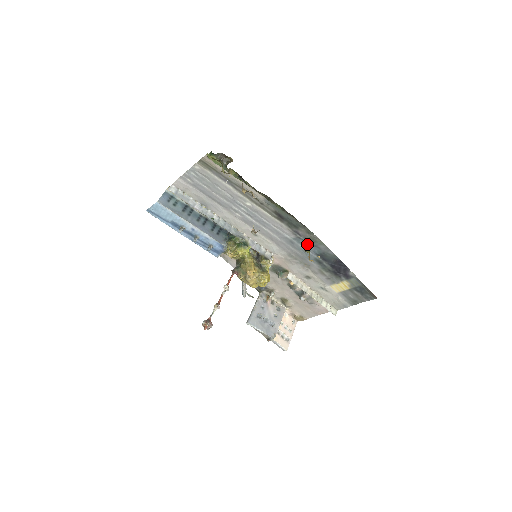
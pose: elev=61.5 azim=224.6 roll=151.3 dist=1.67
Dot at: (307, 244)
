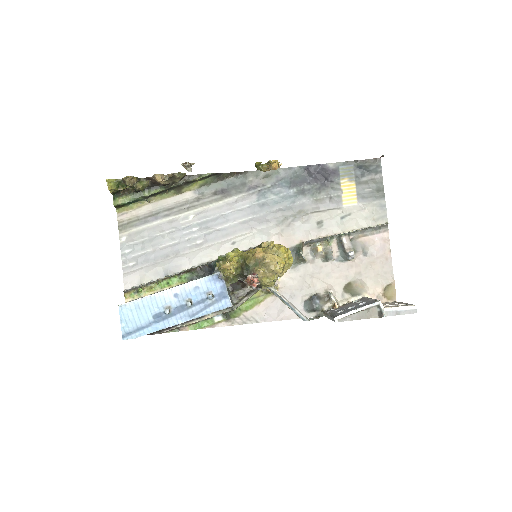
Dot at: (271, 189)
